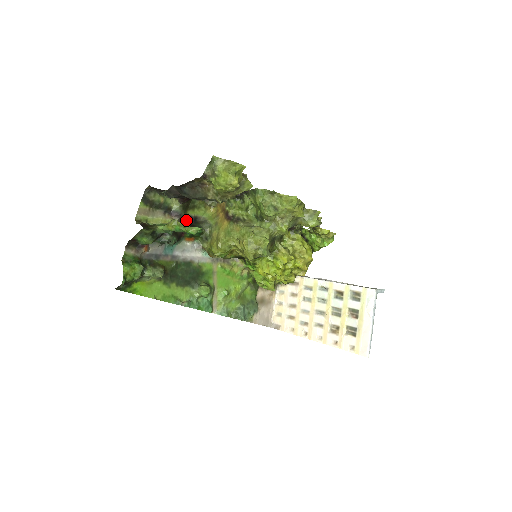
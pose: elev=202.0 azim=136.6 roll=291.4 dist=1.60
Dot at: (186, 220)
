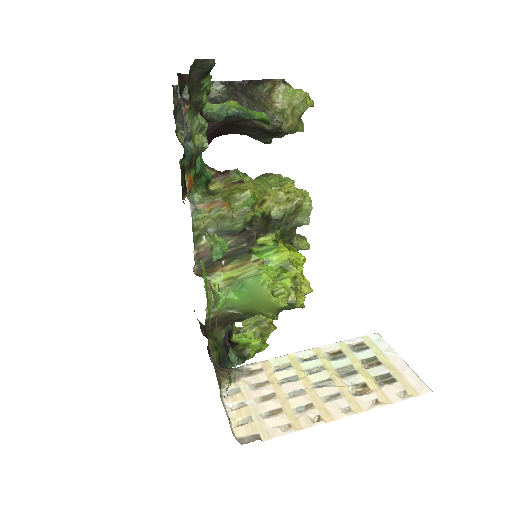
Dot at: occluded
